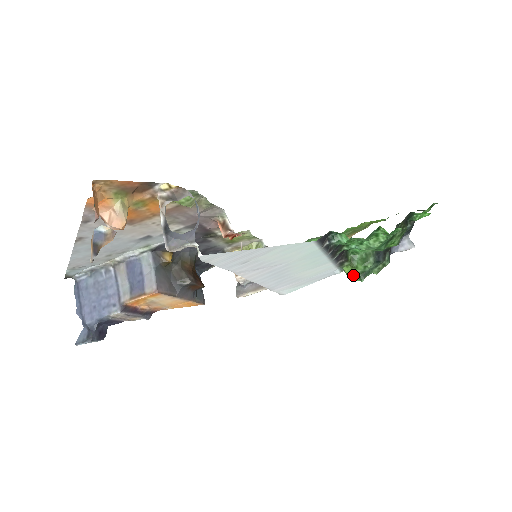
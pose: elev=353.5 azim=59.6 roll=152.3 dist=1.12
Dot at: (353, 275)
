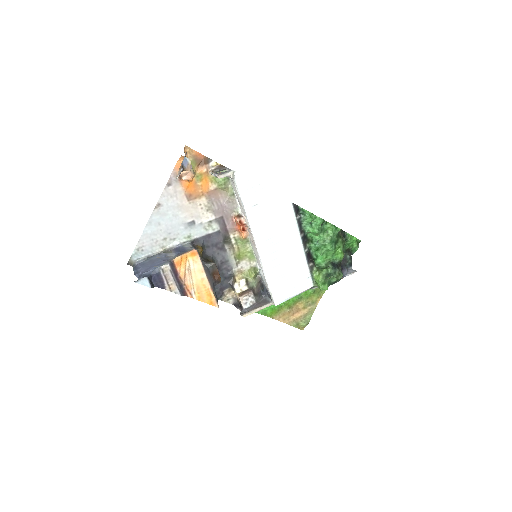
Dot at: (321, 278)
